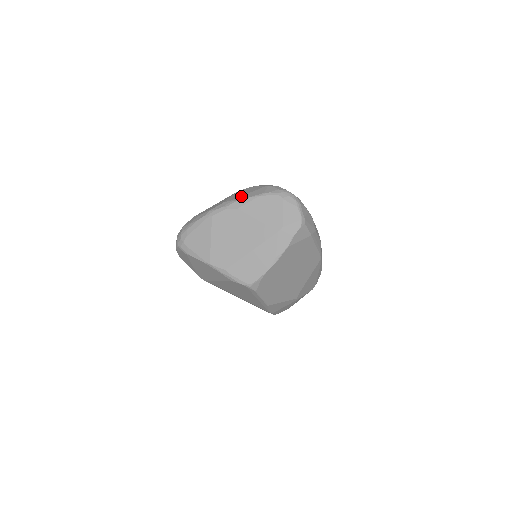
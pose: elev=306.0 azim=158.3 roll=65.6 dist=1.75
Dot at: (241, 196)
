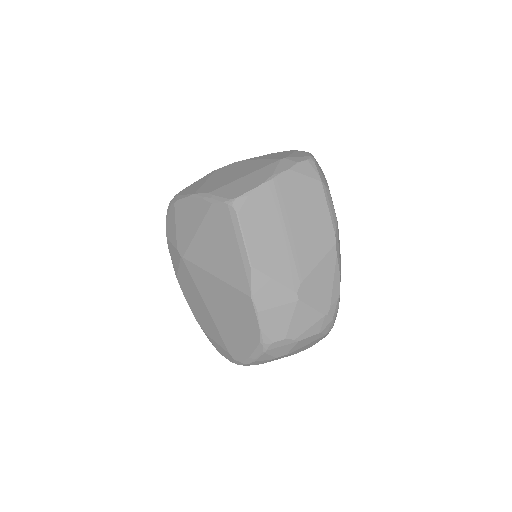
Dot at: occluded
